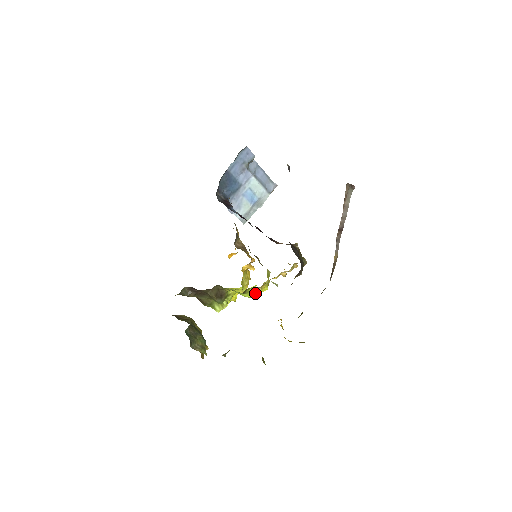
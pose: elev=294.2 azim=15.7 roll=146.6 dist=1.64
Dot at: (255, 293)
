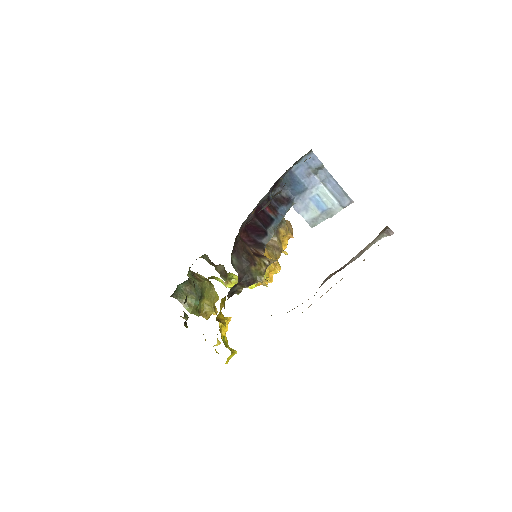
Dot at: occluded
